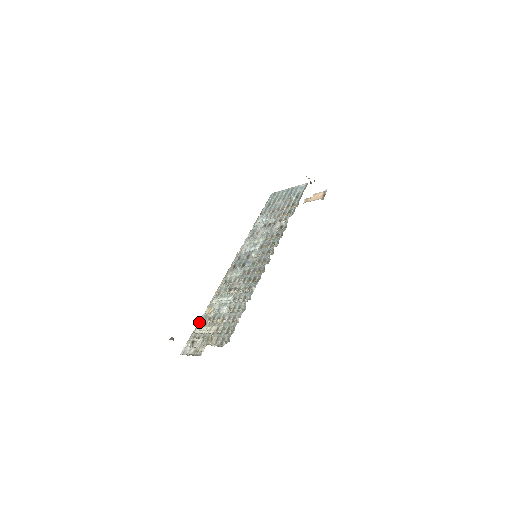
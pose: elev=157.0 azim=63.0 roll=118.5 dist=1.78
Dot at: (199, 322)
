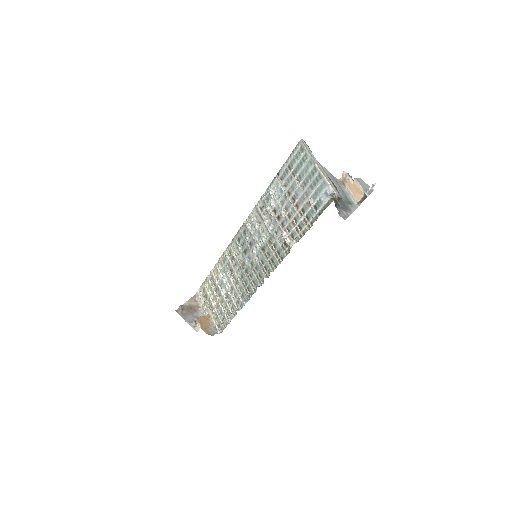
Dot at: (207, 278)
